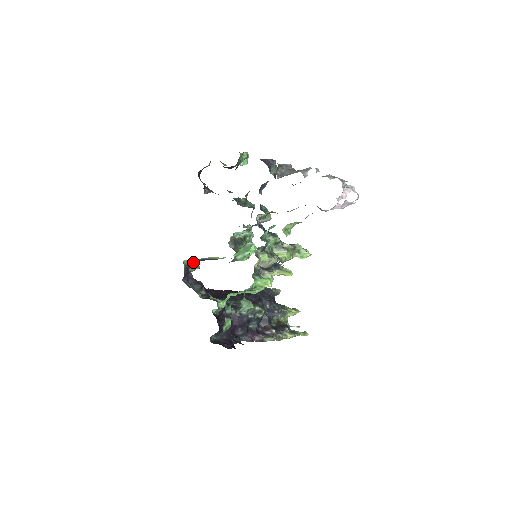
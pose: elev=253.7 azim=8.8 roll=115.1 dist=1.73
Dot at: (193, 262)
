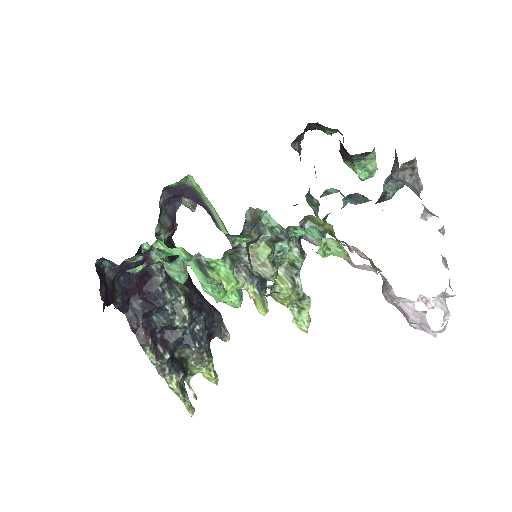
Dot at: (196, 194)
